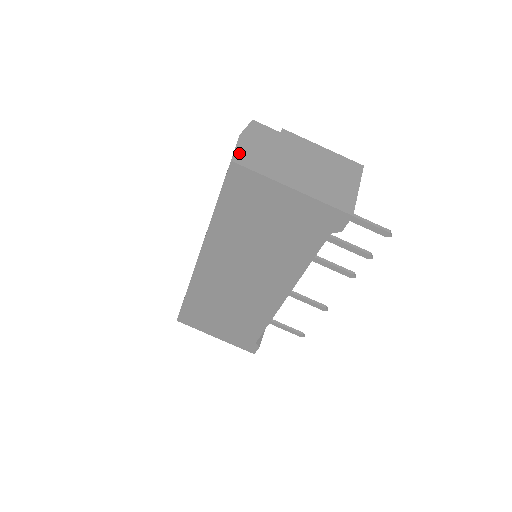
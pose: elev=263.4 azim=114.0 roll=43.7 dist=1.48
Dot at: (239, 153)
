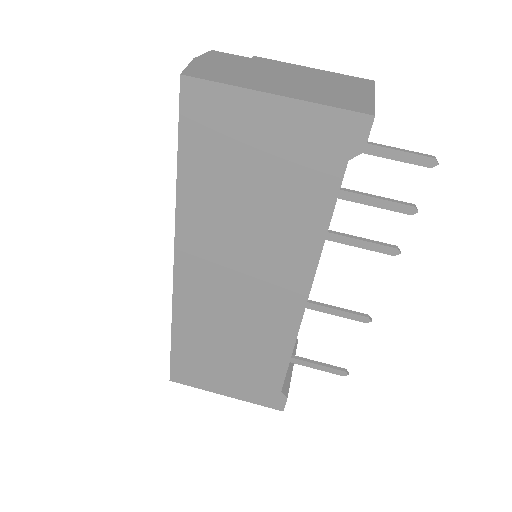
Dot at: (193, 69)
